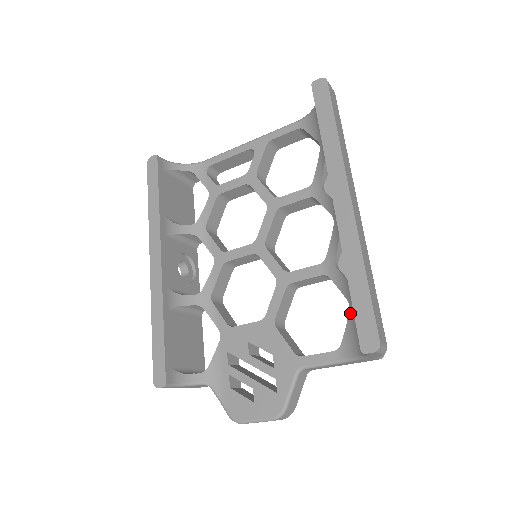
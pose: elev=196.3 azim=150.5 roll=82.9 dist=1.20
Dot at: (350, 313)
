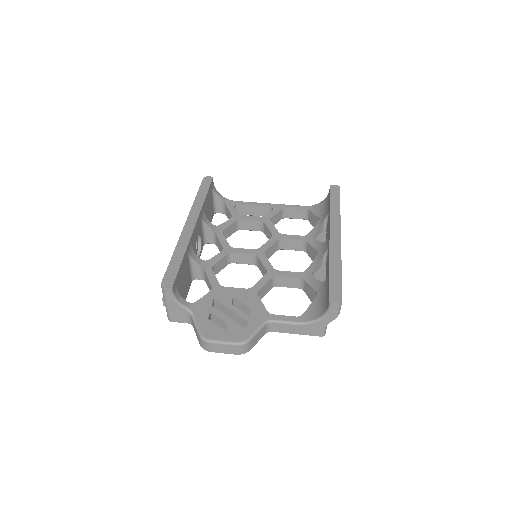
Dot at: (316, 297)
